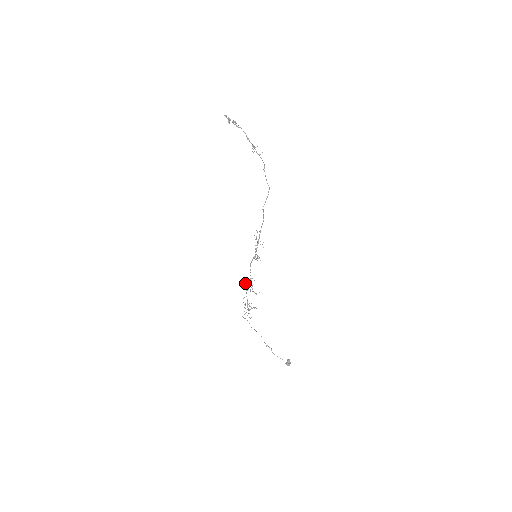
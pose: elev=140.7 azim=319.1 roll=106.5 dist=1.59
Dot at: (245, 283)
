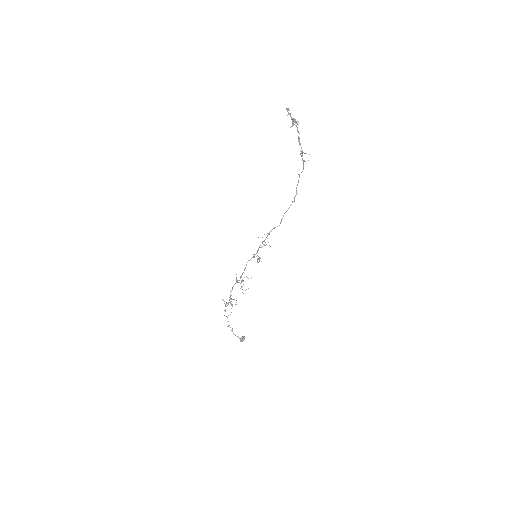
Dot at: occluded
